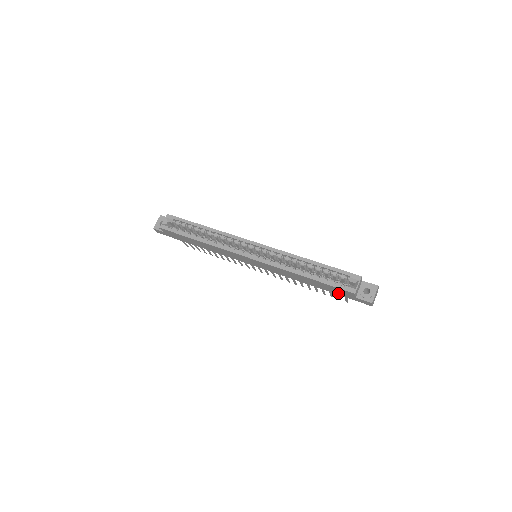
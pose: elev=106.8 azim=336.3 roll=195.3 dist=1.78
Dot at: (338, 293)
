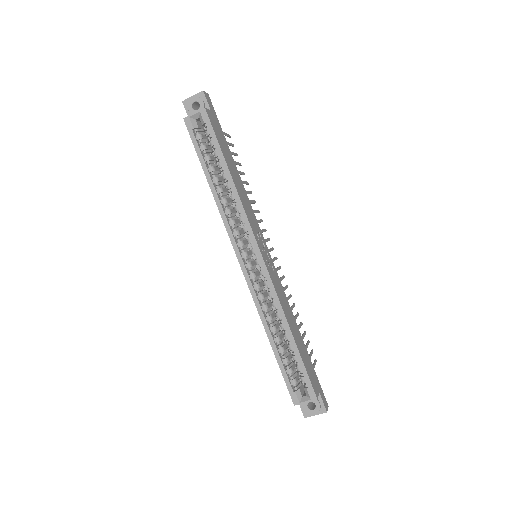
Dot at: occluded
